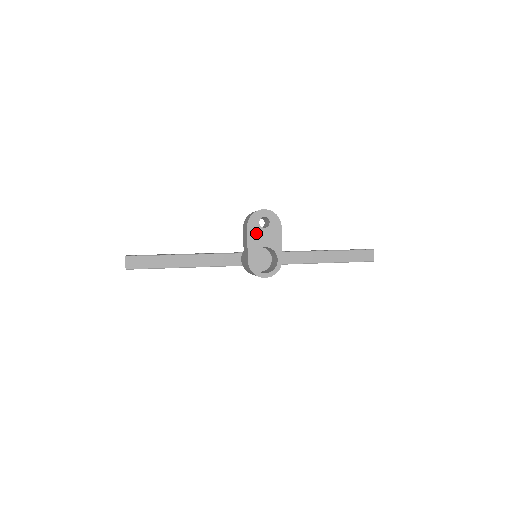
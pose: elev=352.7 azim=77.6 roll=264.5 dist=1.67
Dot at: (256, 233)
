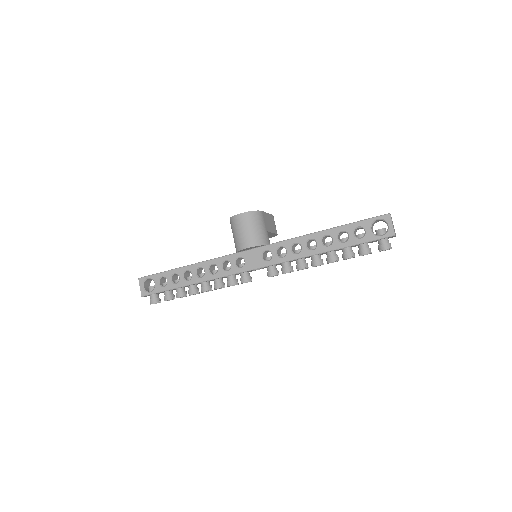
Dot at: occluded
